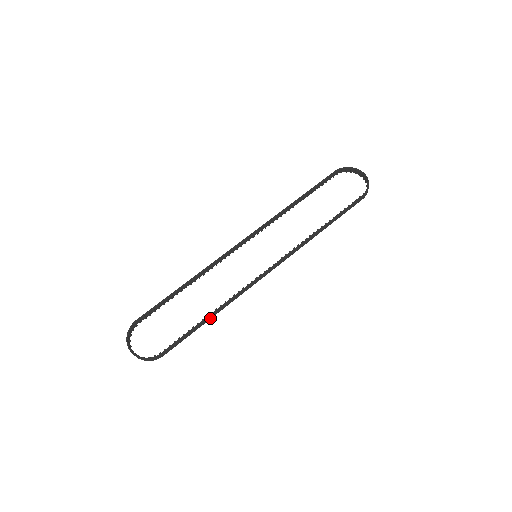
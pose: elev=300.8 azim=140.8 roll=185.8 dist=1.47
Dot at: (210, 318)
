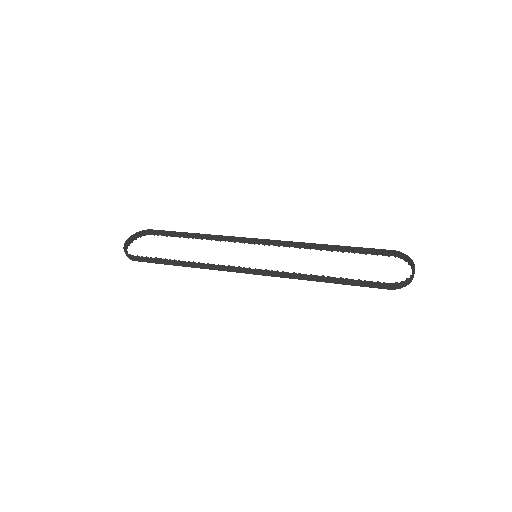
Dot at: (182, 265)
